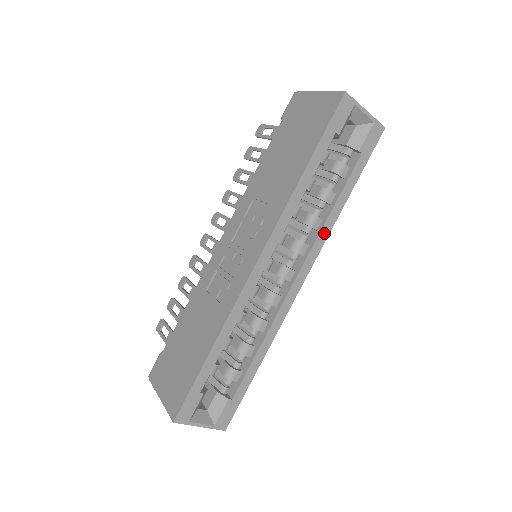
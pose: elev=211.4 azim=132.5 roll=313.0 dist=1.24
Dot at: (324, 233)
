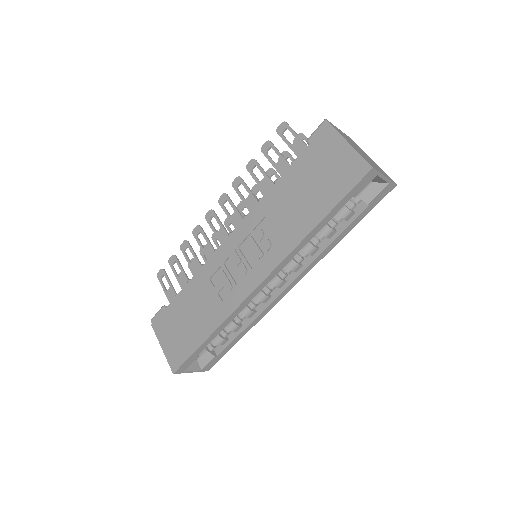
Dot at: (318, 259)
